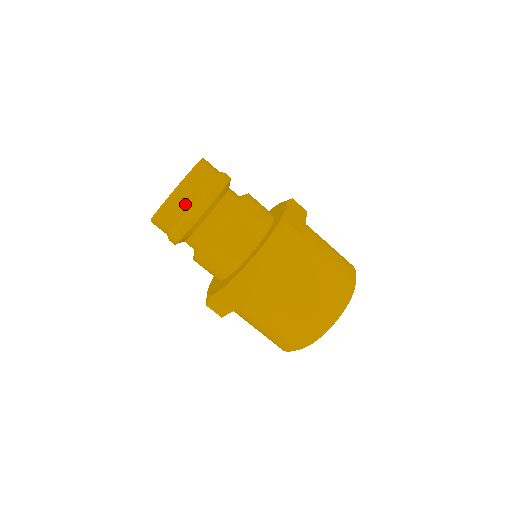
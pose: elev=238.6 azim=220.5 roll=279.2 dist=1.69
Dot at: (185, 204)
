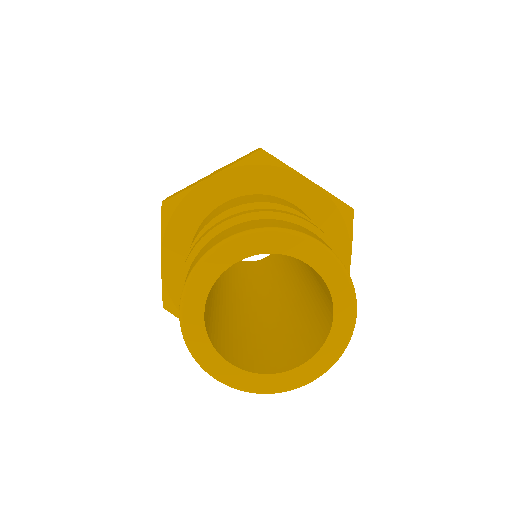
Dot at: occluded
